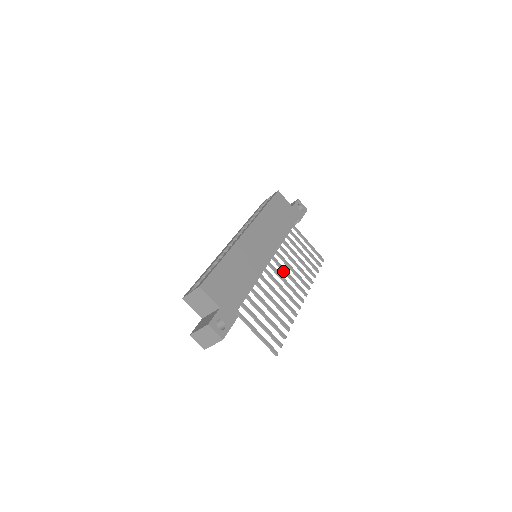
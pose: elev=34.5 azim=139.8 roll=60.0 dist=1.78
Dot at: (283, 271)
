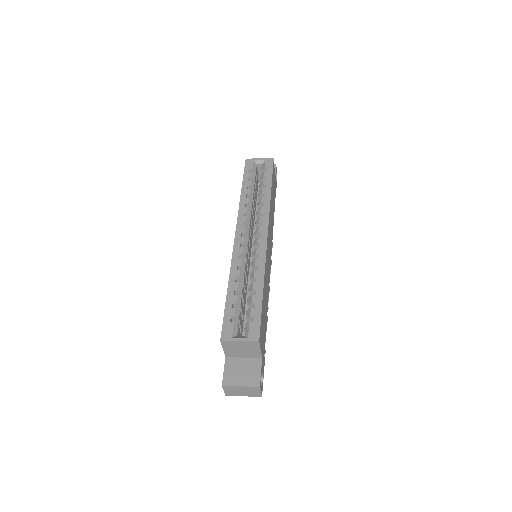
Dot at: occluded
